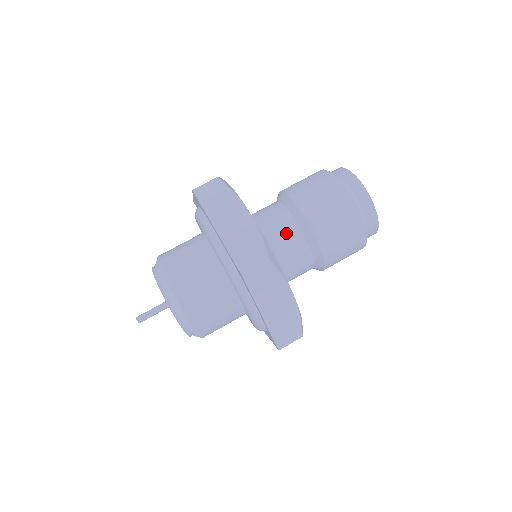
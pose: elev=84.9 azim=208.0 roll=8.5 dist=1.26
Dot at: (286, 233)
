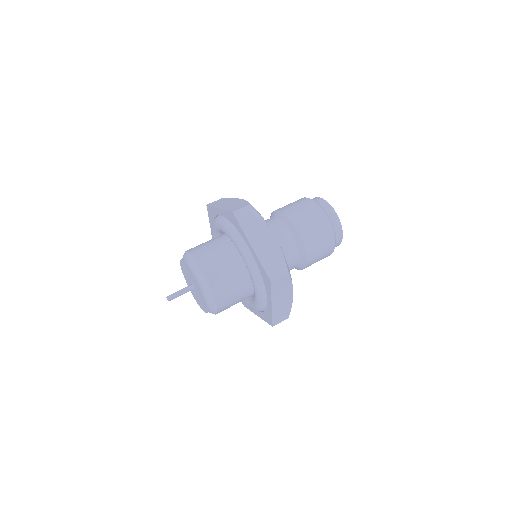
Dot at: (271, 224)
